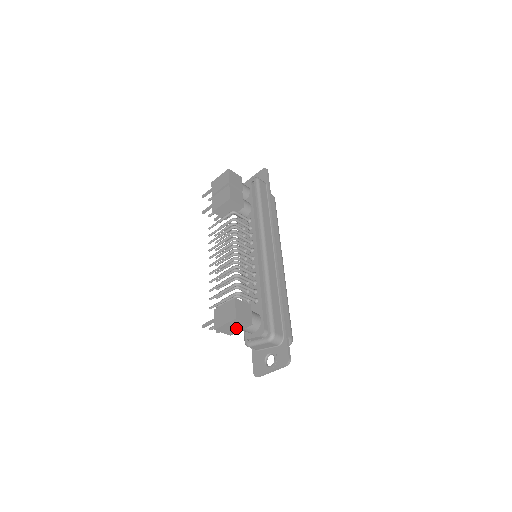
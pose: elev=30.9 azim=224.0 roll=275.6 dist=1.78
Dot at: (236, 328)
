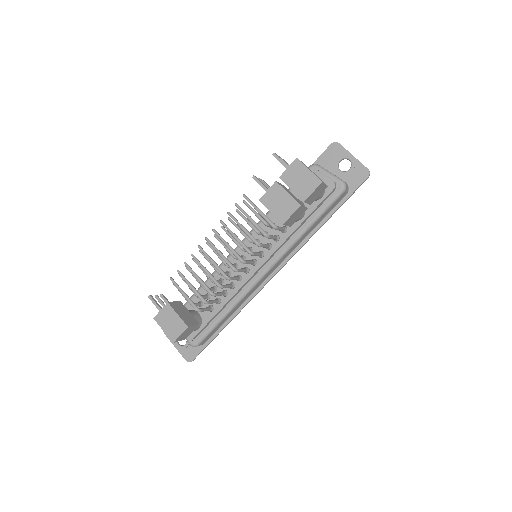
Dot at: occluded
